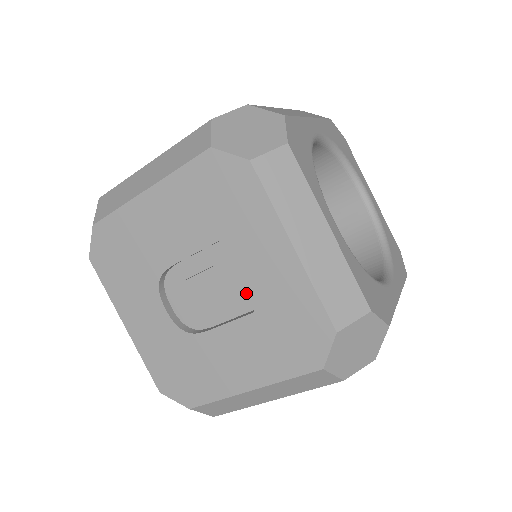
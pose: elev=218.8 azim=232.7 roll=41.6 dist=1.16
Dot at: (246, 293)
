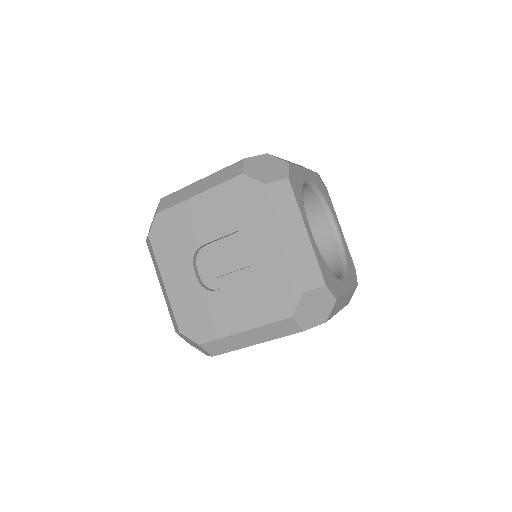
Dot at: (250, 265)
